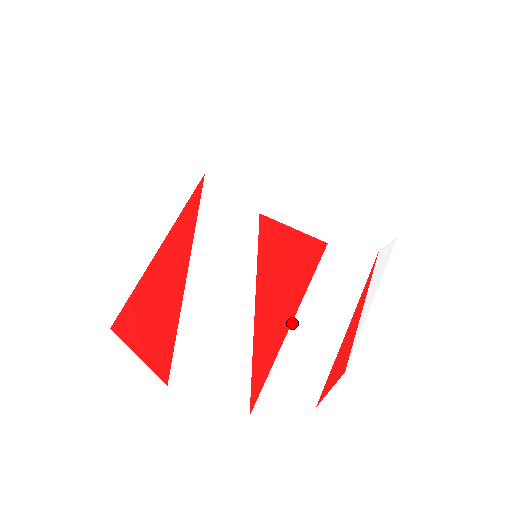
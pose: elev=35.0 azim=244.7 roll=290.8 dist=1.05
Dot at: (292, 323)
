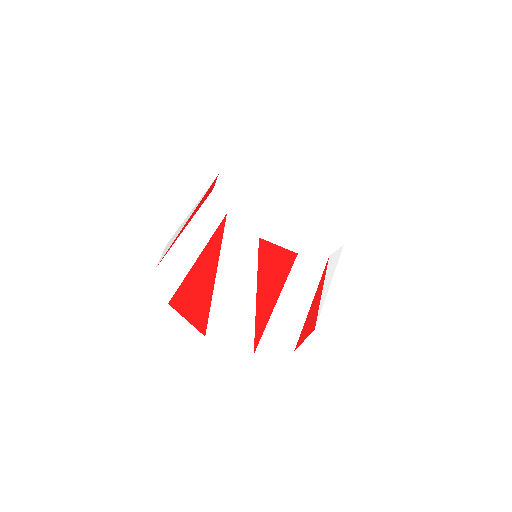
Dot at: (278, 299)
